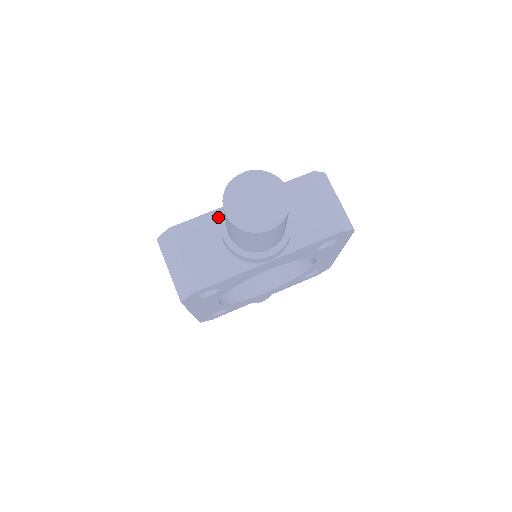
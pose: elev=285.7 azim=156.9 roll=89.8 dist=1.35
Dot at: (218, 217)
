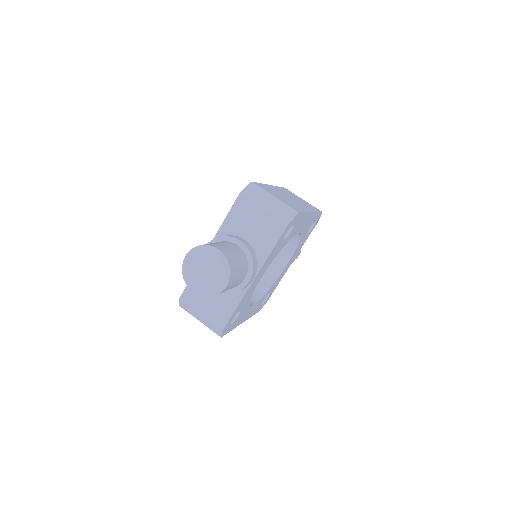
Dot at: occluded
